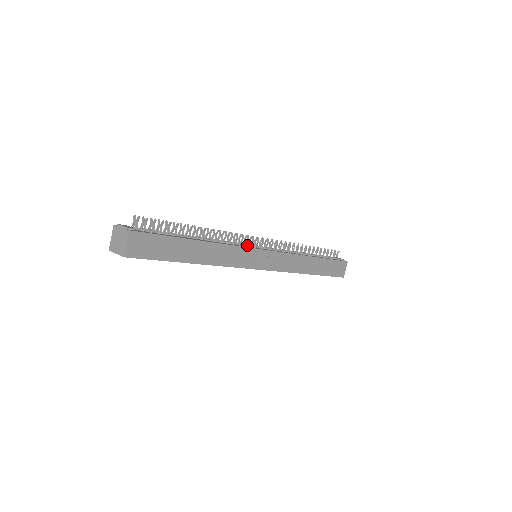
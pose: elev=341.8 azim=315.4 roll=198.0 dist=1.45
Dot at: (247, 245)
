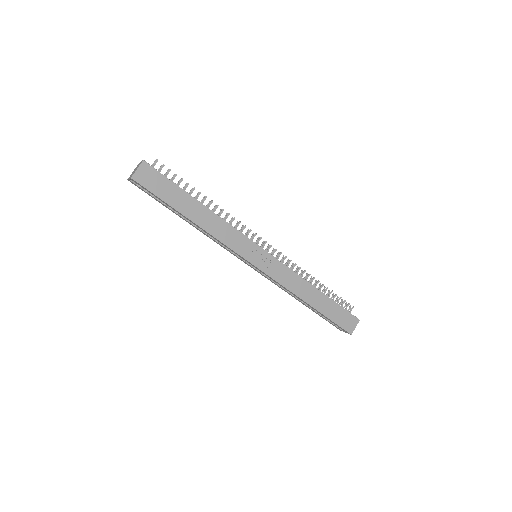
Dot at: occluded
